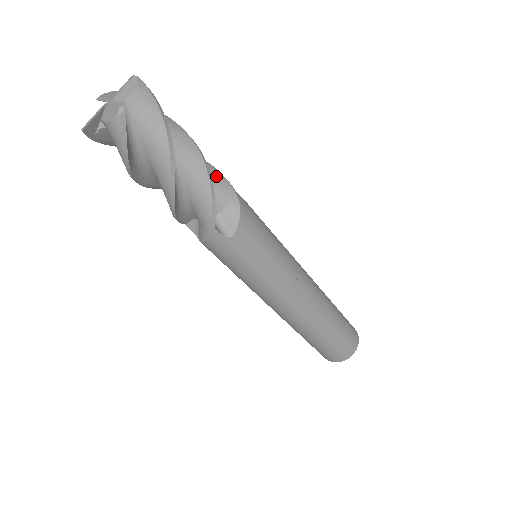
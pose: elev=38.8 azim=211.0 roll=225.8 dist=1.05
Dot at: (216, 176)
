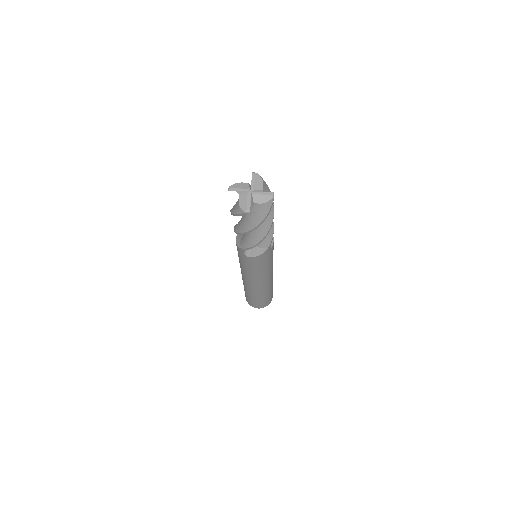
Dot at: occluded
